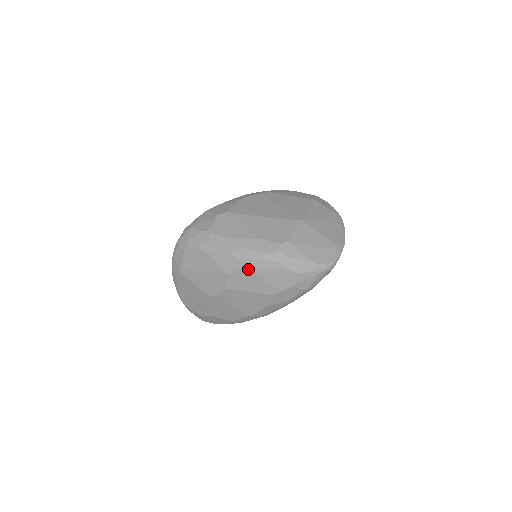
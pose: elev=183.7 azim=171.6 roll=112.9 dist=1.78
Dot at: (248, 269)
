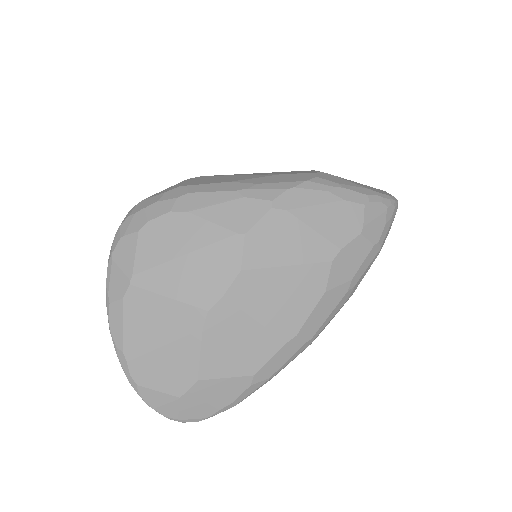
Dot at: (279, 211)
